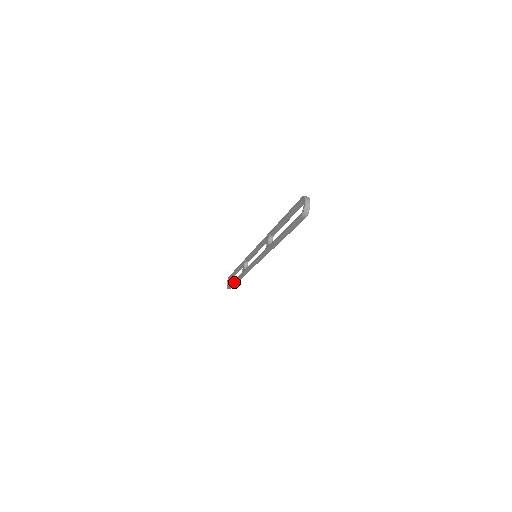
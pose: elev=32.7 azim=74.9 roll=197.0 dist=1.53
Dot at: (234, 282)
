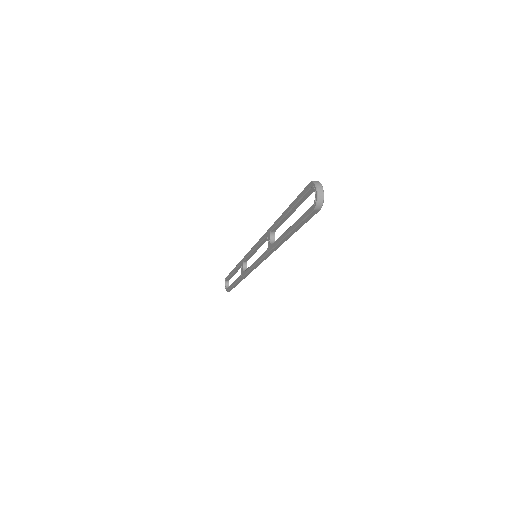
Dot at: (233, 285)
